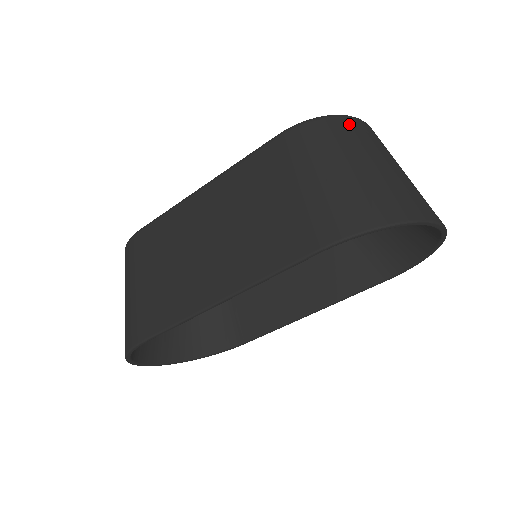
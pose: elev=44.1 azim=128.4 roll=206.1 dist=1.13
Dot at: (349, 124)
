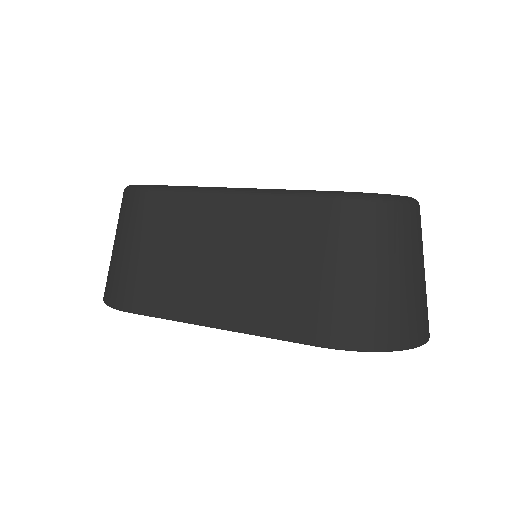
Dot at: (403, 215)
